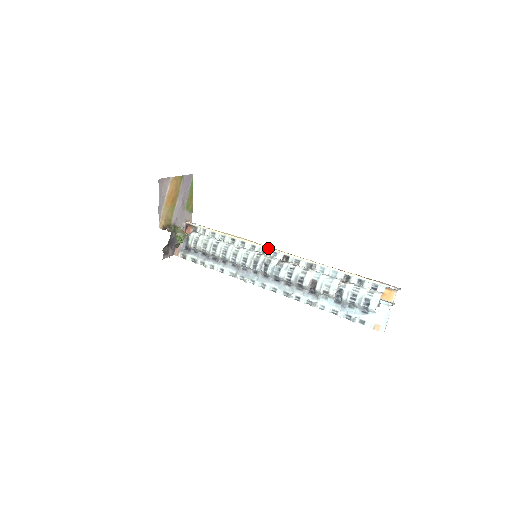
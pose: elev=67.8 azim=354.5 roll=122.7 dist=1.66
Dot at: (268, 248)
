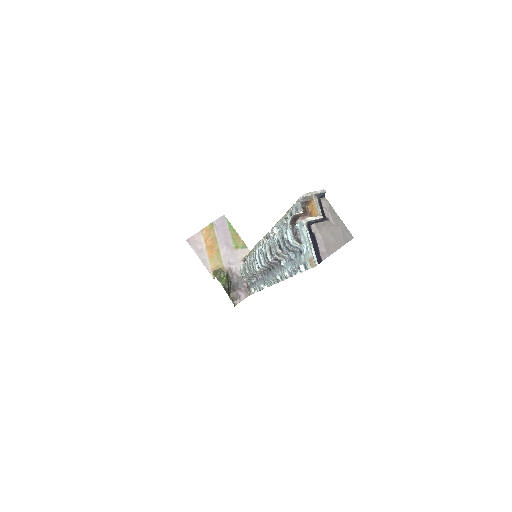
Dot at: (261, 240)
